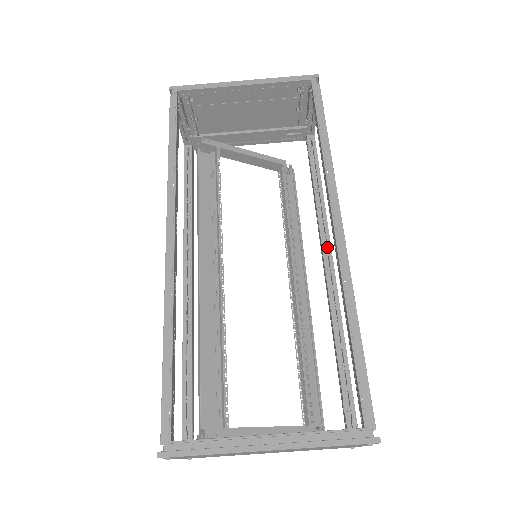
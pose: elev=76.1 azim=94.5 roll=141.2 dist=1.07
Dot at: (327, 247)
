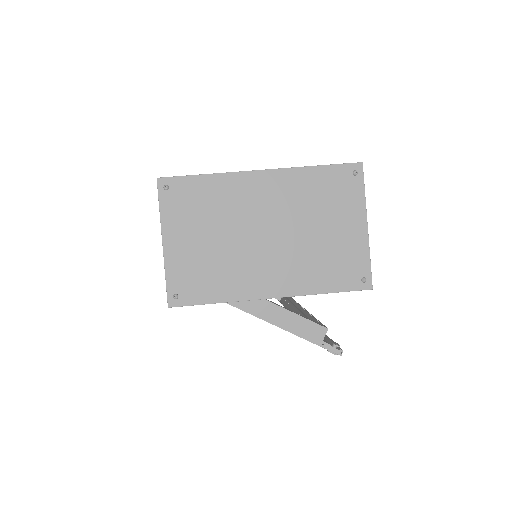
Dot at: occluded
